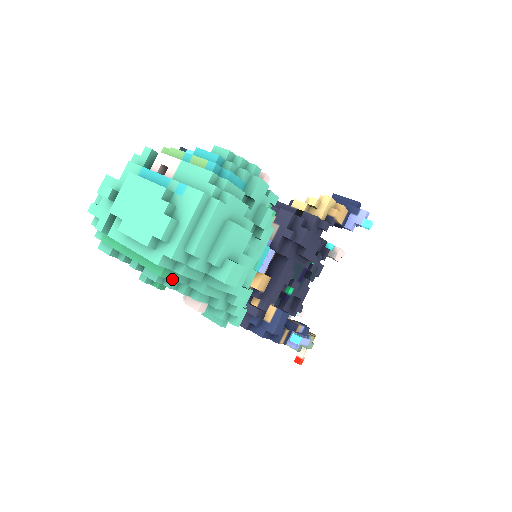
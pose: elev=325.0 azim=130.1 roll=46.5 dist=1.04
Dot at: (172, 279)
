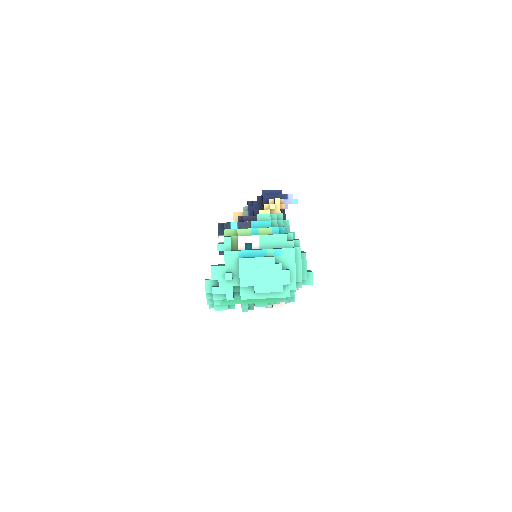
Dot at: occluded
